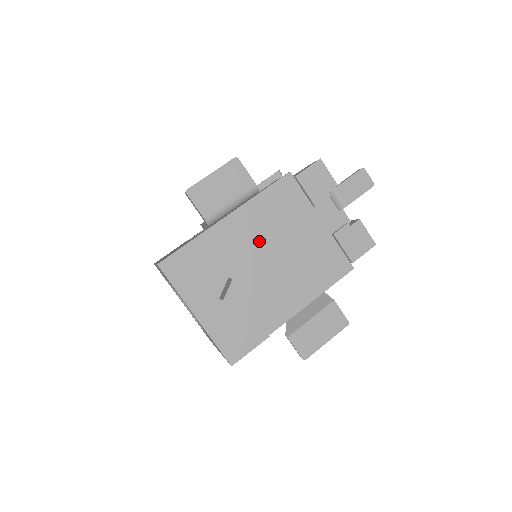
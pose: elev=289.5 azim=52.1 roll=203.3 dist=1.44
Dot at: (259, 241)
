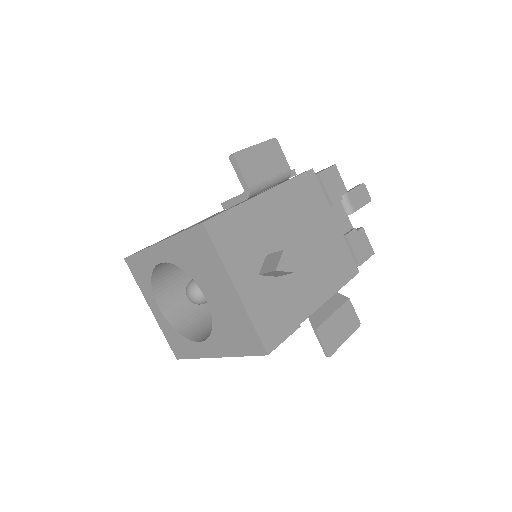
Dot at: (290, 225)
